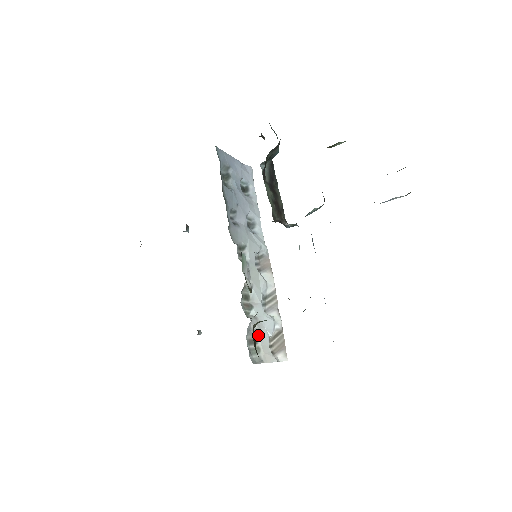
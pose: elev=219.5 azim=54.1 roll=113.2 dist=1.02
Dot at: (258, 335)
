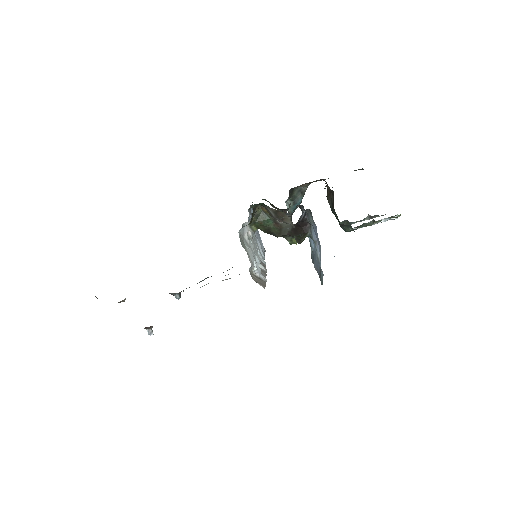
Dot at: (247, 248)
